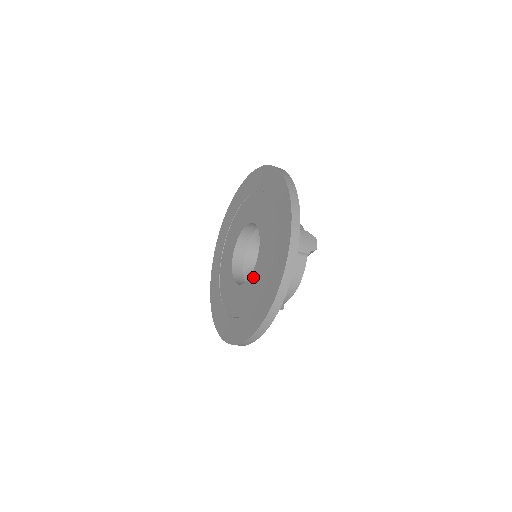
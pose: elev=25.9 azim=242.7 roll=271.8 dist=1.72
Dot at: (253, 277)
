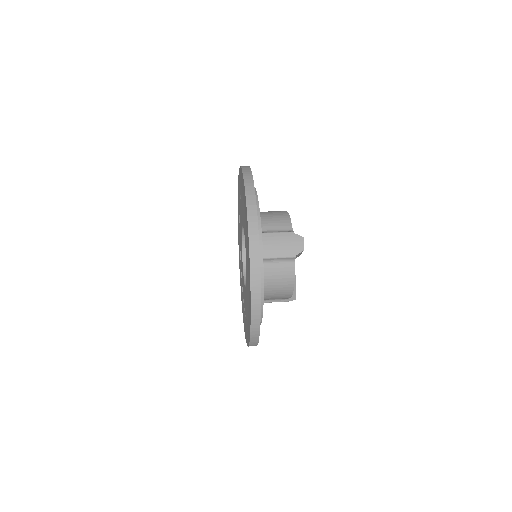
Dot at: (246, 287)
